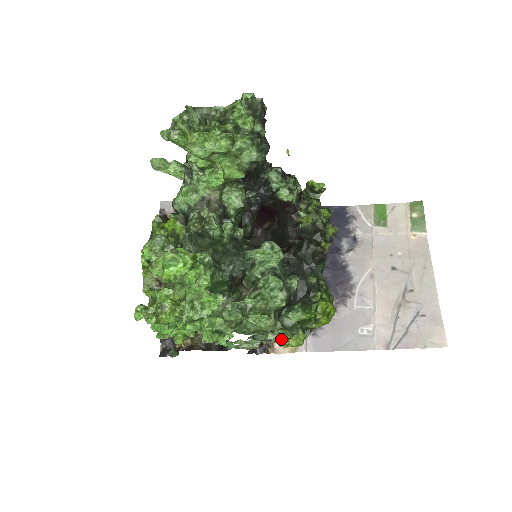
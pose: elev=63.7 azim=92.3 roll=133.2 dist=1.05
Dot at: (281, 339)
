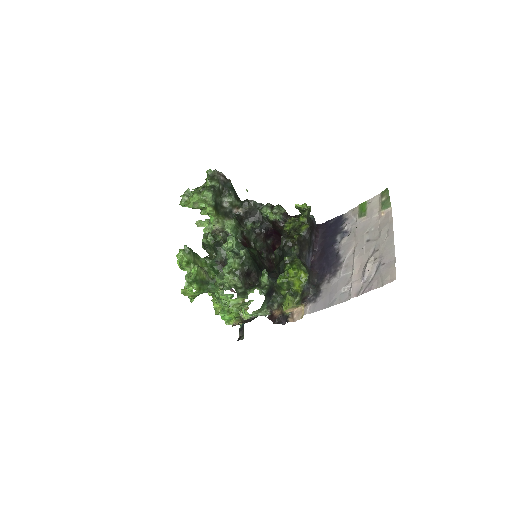
Dot at: (284, 306)
